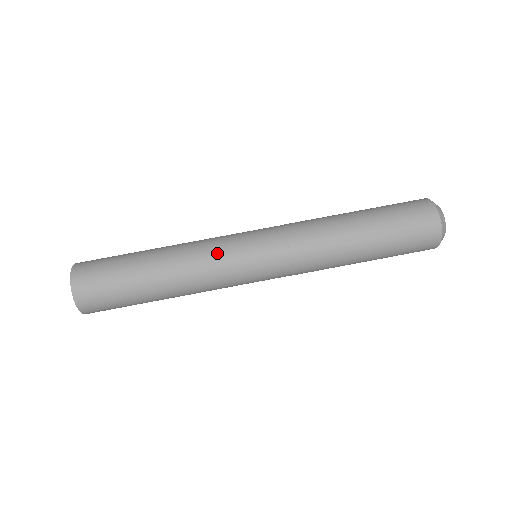
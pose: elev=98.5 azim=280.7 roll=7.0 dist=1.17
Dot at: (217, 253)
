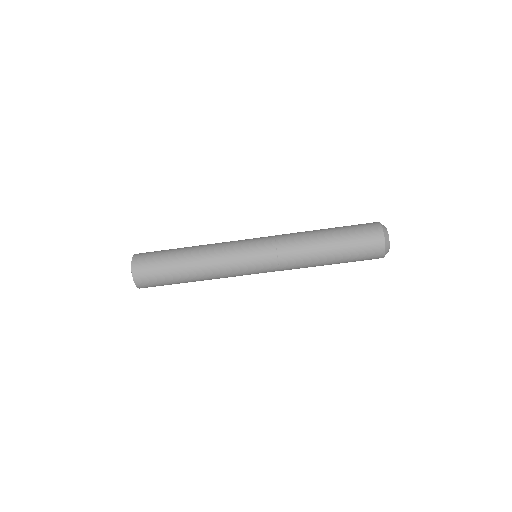
Dot at: (230, 268)
